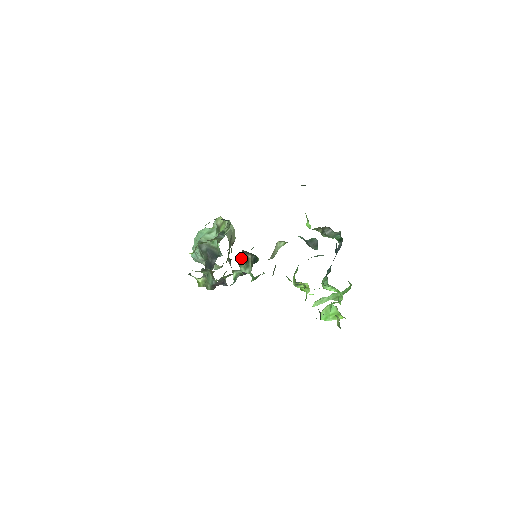
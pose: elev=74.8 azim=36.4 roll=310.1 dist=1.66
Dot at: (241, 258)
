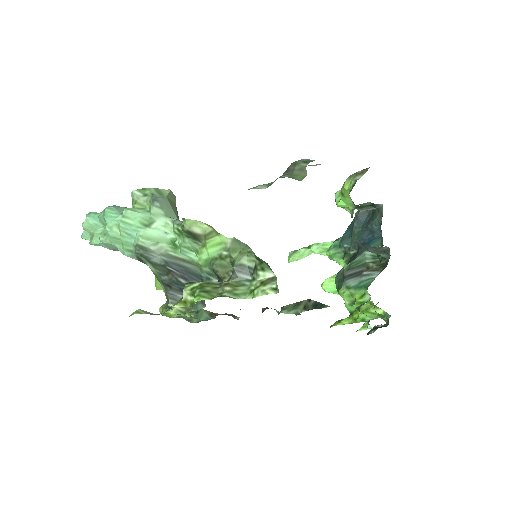
Dot at: (289, 304)
